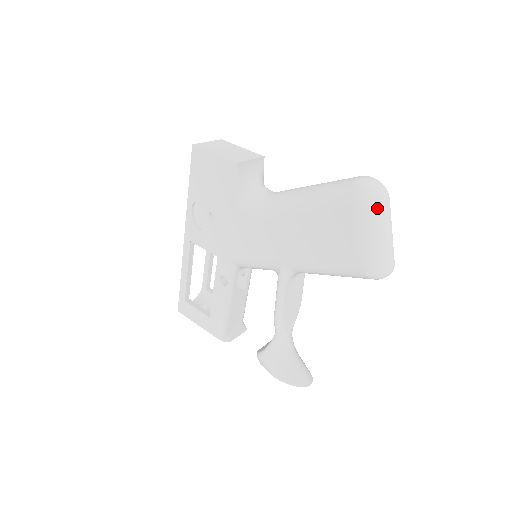
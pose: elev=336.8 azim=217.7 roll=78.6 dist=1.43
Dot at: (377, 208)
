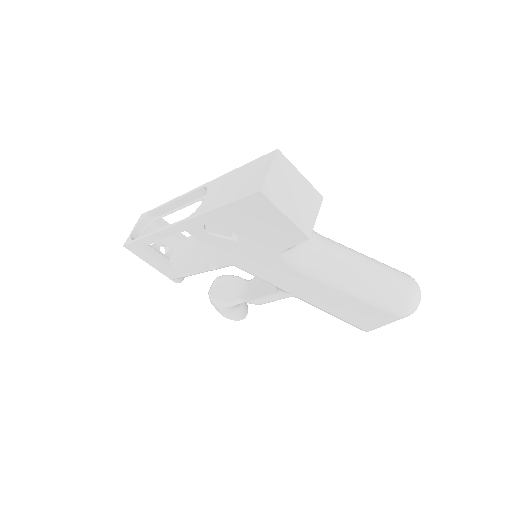
Dot at: occluded
